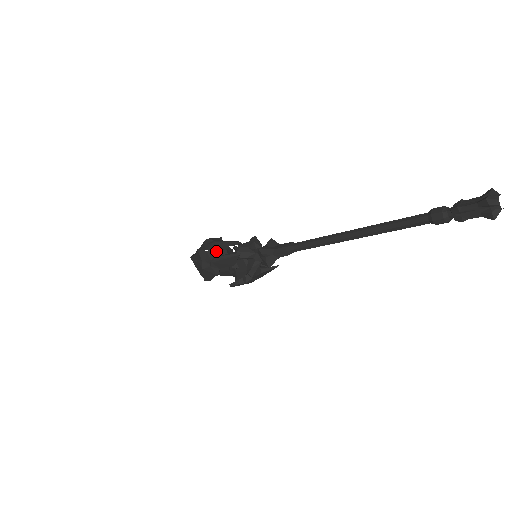
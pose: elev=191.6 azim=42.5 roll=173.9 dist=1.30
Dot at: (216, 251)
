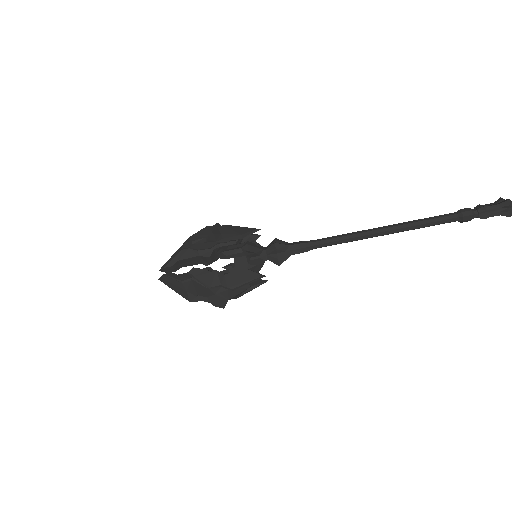
Dot at: occluded
